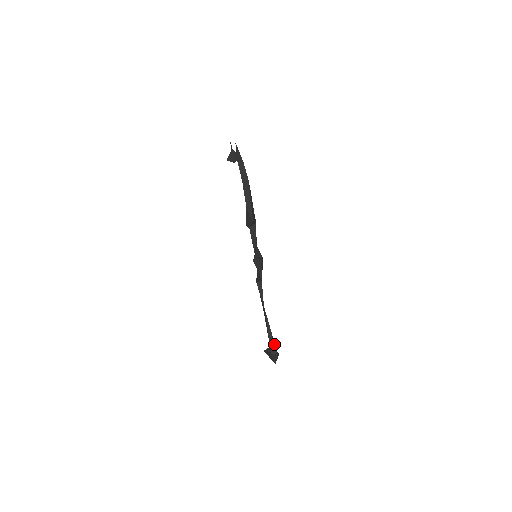
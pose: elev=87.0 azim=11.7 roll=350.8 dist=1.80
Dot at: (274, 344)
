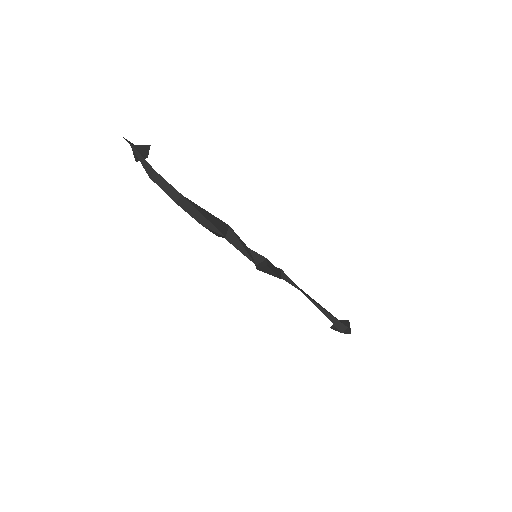
Dot at: (338, 321)
